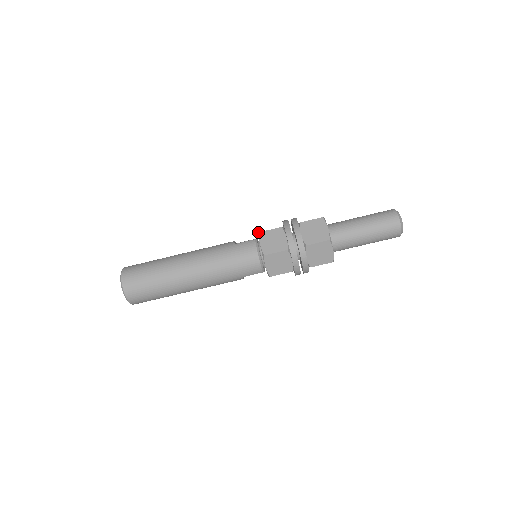
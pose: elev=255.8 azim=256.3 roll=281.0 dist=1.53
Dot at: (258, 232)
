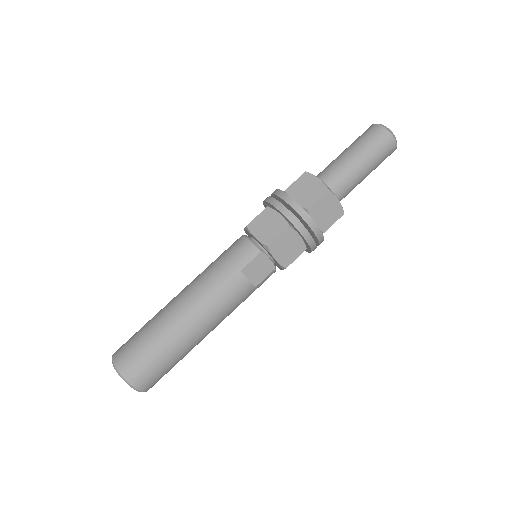
Dot at: occluded
